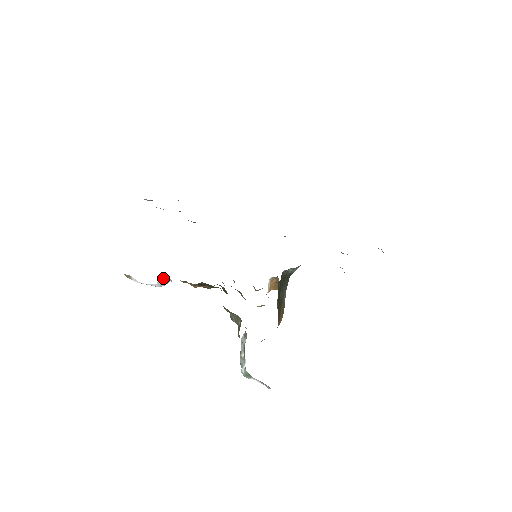
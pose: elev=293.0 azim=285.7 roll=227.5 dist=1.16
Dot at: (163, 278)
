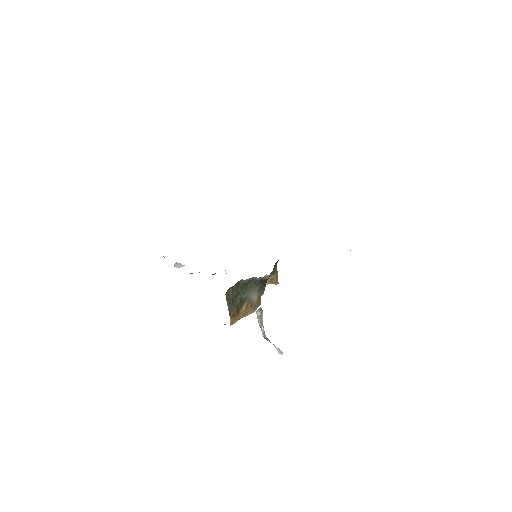
Dot at: (177, 263)
